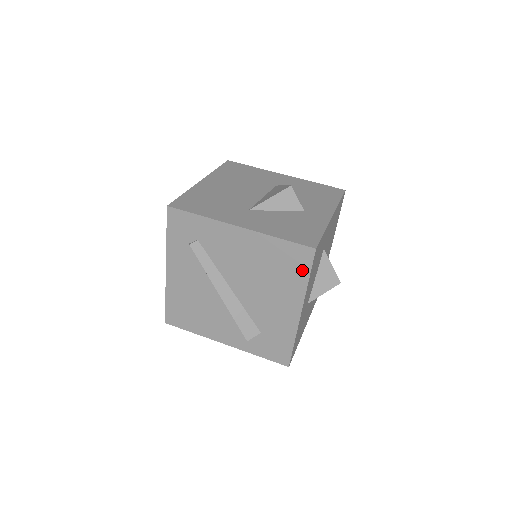
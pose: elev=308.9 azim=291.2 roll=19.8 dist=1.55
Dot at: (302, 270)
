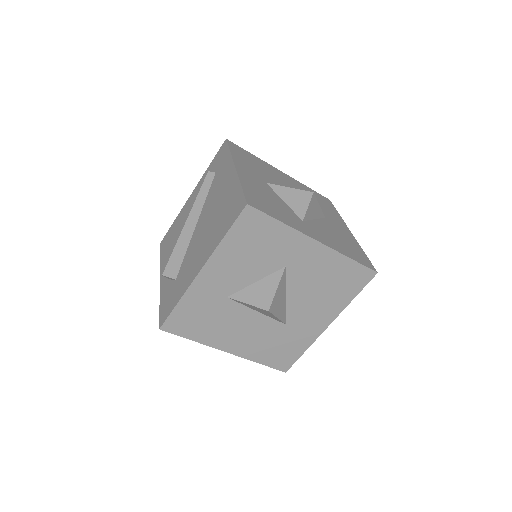
Dot at: (229, 223)
